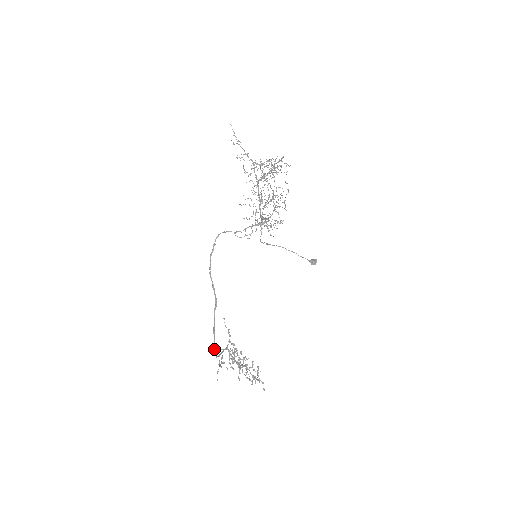
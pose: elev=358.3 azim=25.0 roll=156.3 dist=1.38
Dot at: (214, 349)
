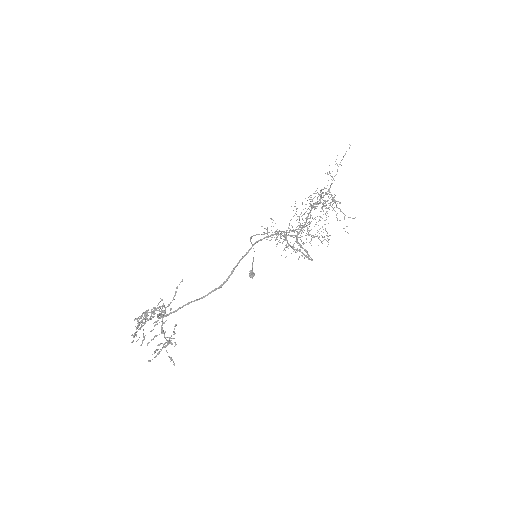
Dot at: (169, 314)
